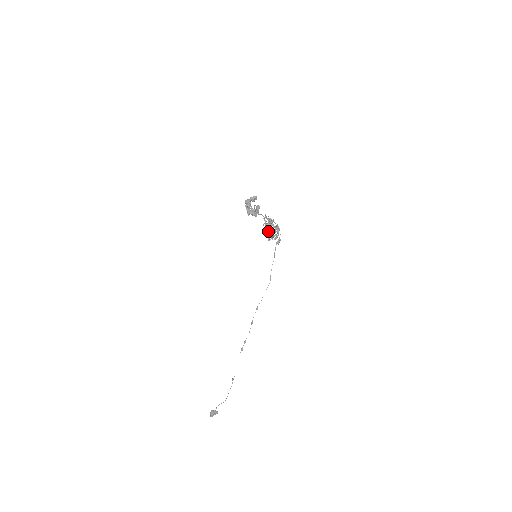
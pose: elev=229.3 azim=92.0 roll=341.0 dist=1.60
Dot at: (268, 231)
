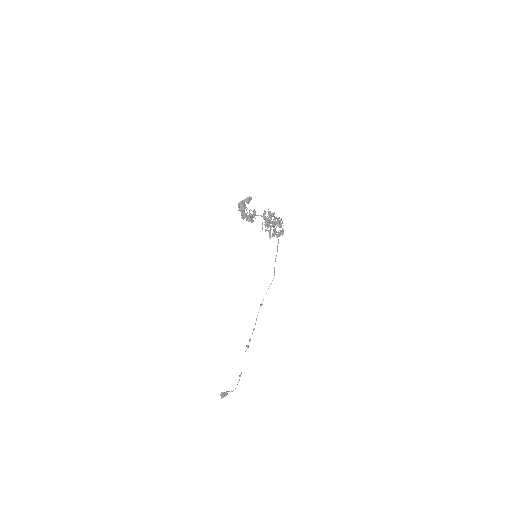
Dot at: occluded
